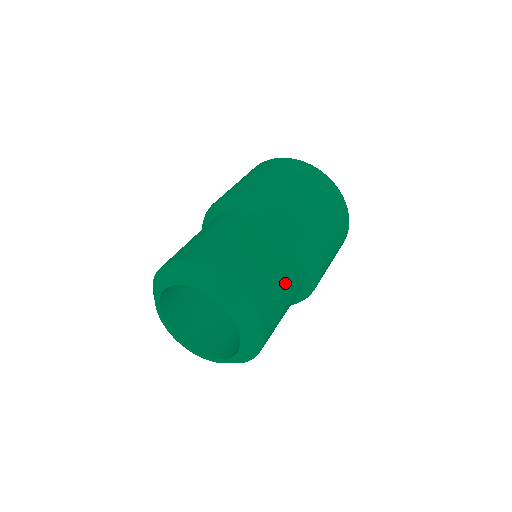
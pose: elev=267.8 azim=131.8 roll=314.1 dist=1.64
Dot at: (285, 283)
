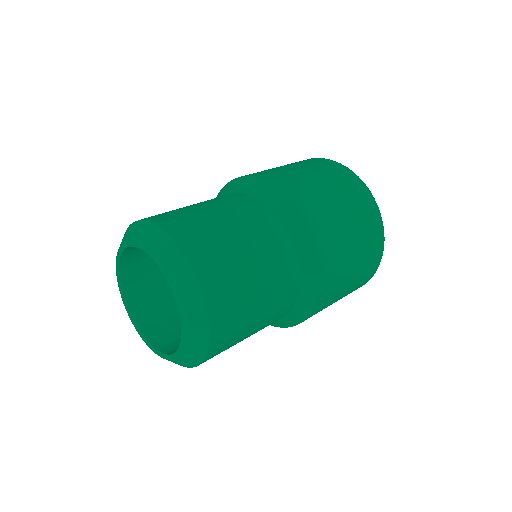
Dot at: (256, 261)
